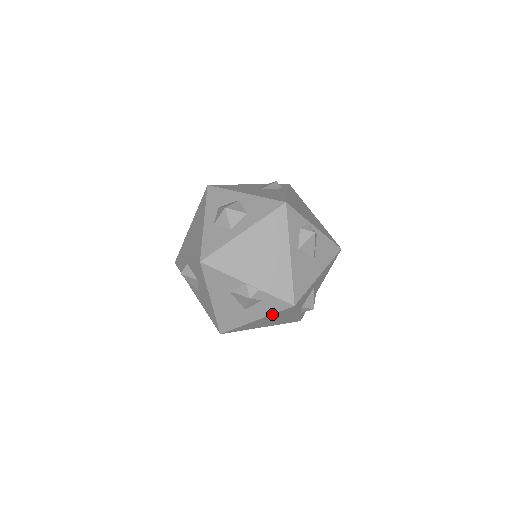
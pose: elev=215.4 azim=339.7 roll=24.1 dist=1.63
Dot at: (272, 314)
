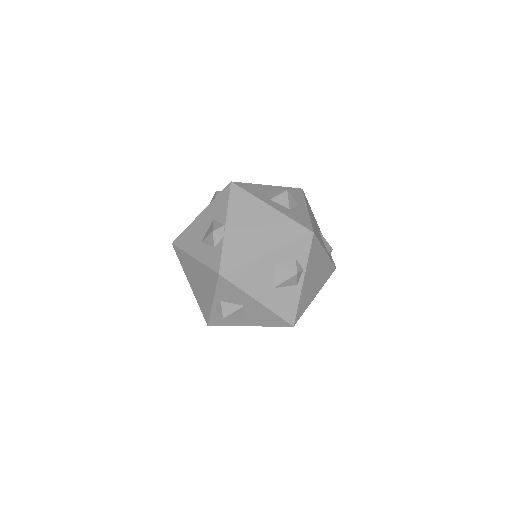
Dot at: (205, 264)
